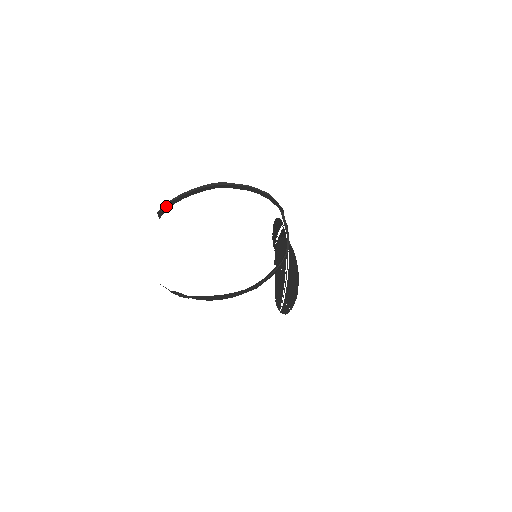
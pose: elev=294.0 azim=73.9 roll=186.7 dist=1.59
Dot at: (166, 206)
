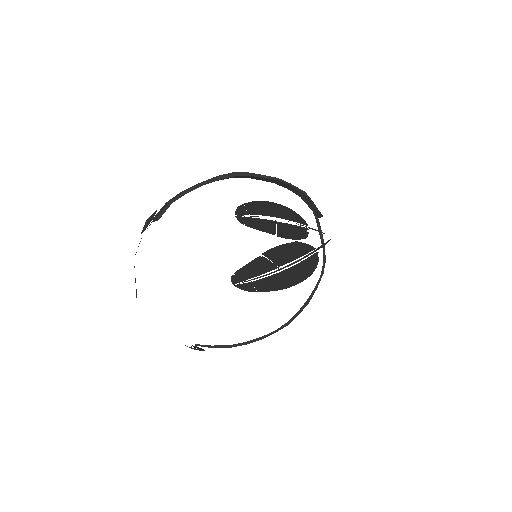
Dot at: (165, 211)
